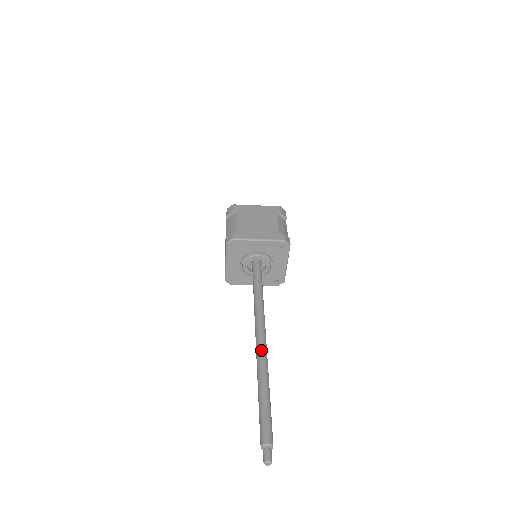
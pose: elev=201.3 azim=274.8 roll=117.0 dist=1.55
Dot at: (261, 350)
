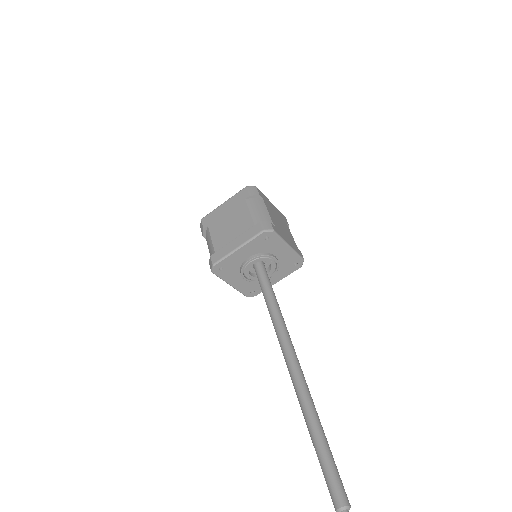
Dot at: (295, 382)
